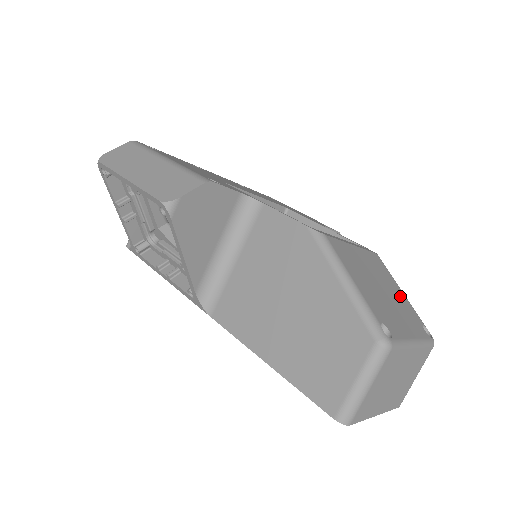
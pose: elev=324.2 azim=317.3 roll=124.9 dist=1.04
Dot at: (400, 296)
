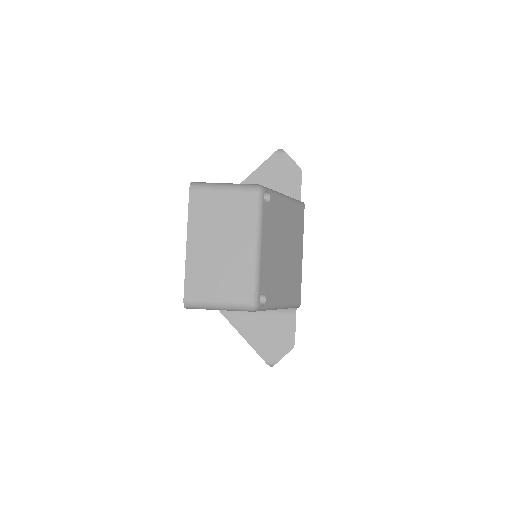
Dot at: (281, 287)
